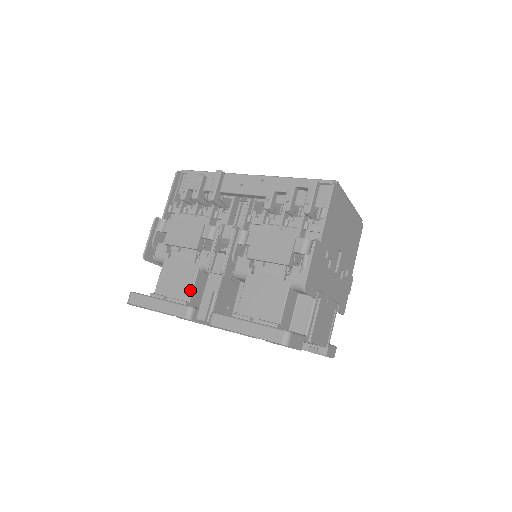
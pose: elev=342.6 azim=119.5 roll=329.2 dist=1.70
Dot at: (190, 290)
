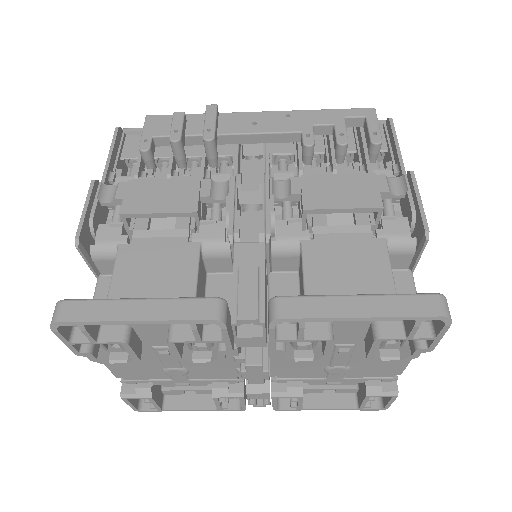
Dot at: (192, 285)
